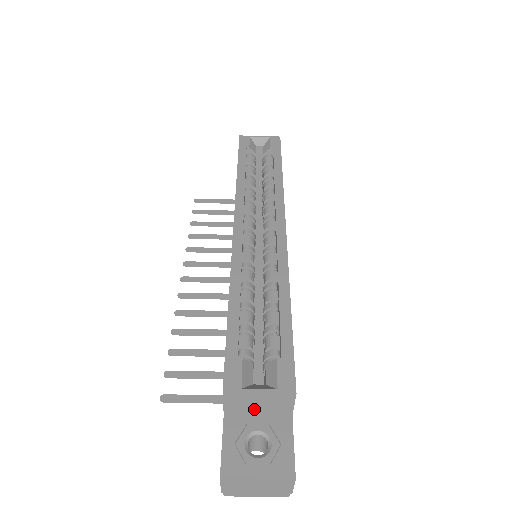
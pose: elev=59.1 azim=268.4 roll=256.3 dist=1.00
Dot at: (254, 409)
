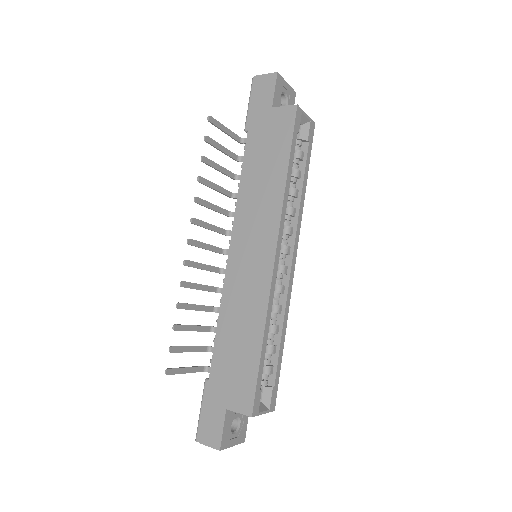
Dot at: occluded
